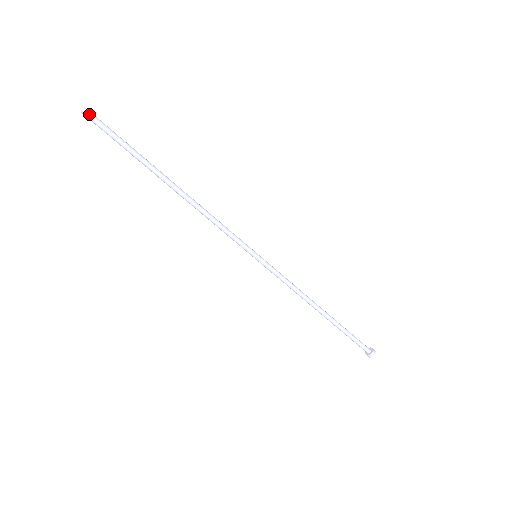
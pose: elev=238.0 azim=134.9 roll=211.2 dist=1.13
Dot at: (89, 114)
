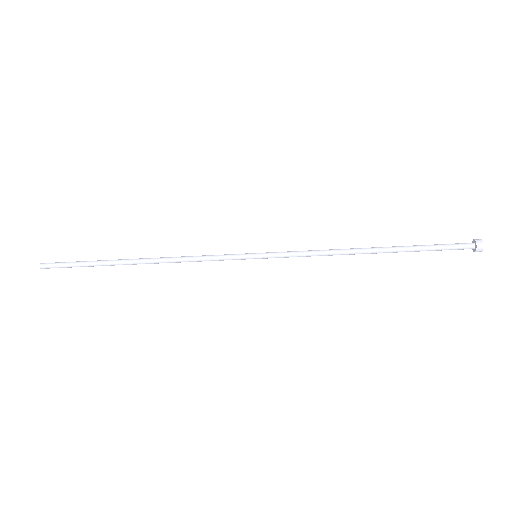
Dot at: (46, 268)
